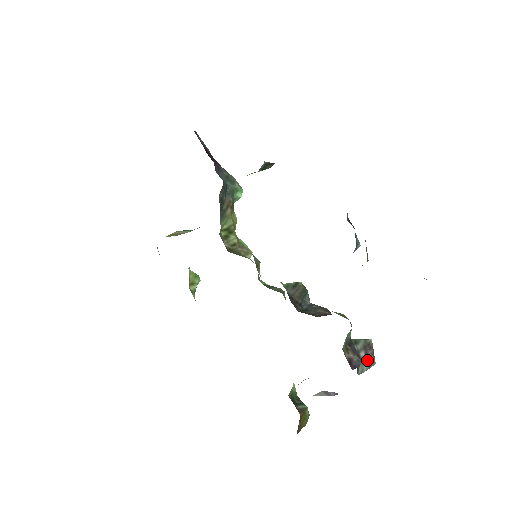
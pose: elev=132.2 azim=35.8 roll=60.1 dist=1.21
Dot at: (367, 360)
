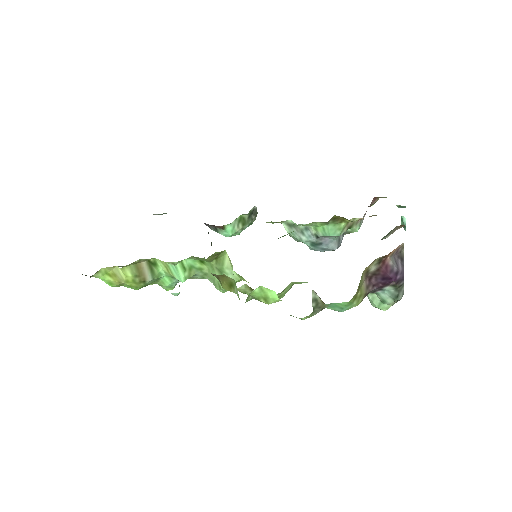
Dot at: occluded
